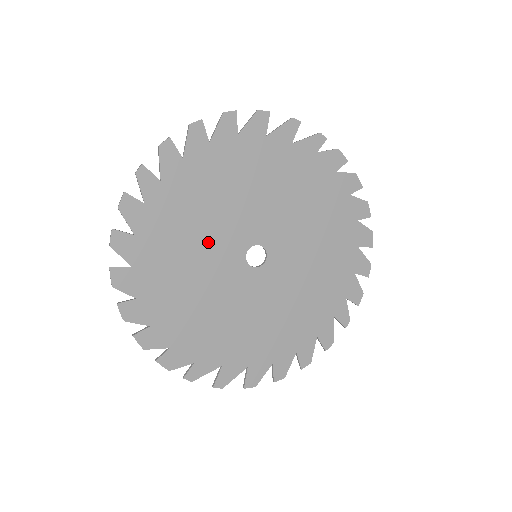
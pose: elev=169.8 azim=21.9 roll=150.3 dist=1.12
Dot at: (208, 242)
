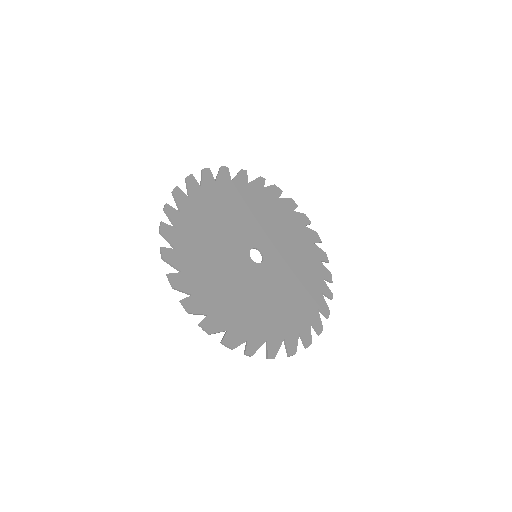
Dot at: (223, 249)
